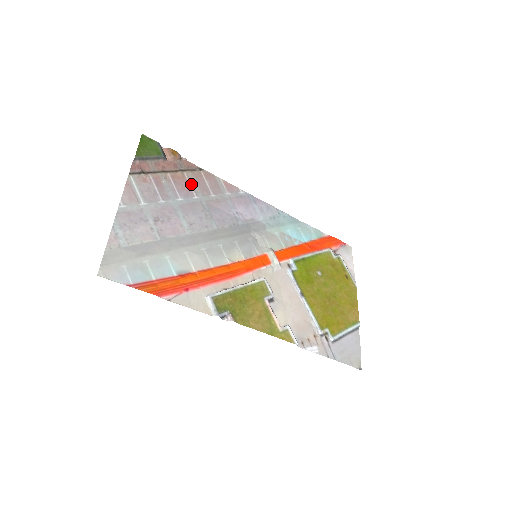
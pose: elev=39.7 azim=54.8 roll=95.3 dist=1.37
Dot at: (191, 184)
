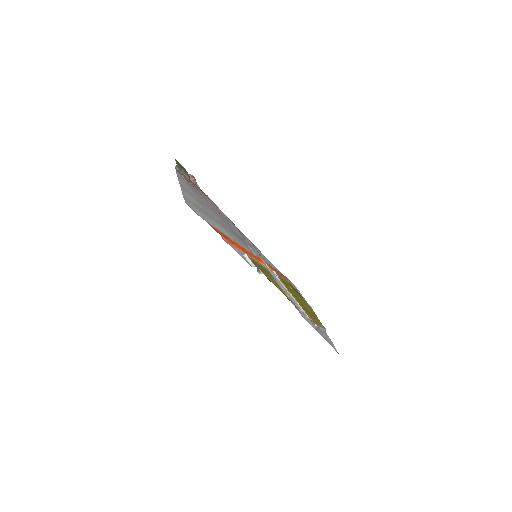
Dot at: (207, 199)
